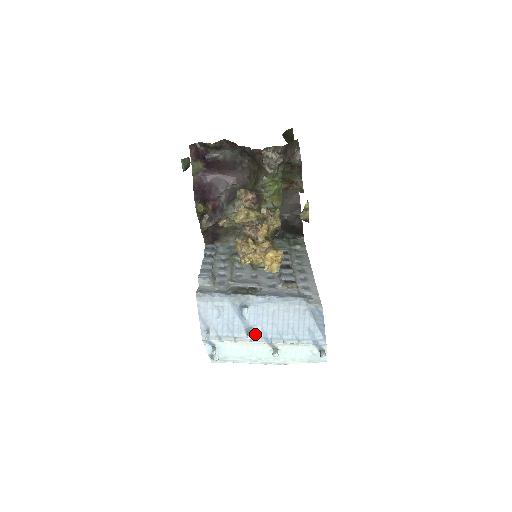
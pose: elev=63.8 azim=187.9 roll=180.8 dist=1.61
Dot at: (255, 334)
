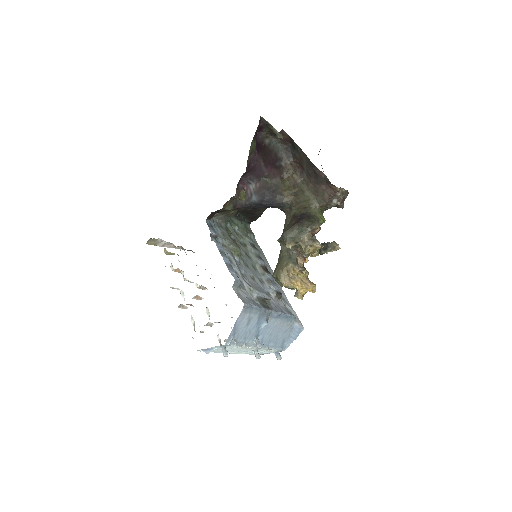
Dot at: occluded
